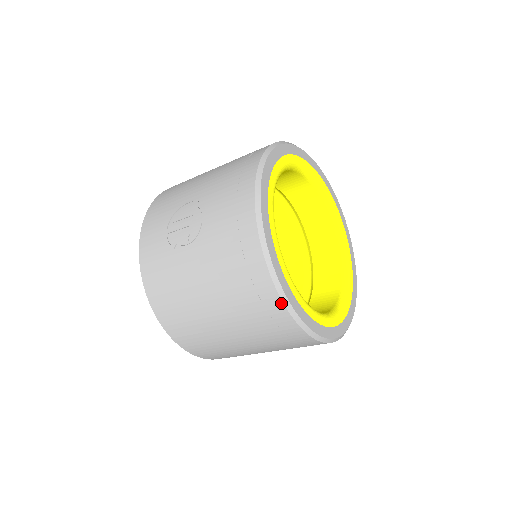
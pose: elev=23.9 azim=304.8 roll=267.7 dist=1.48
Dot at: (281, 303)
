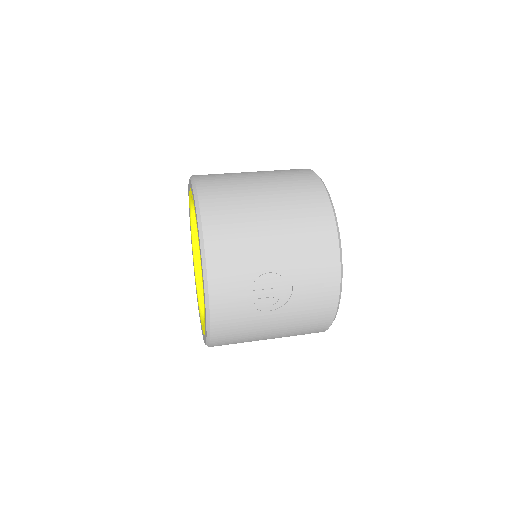
Dot at: (324, 331)
